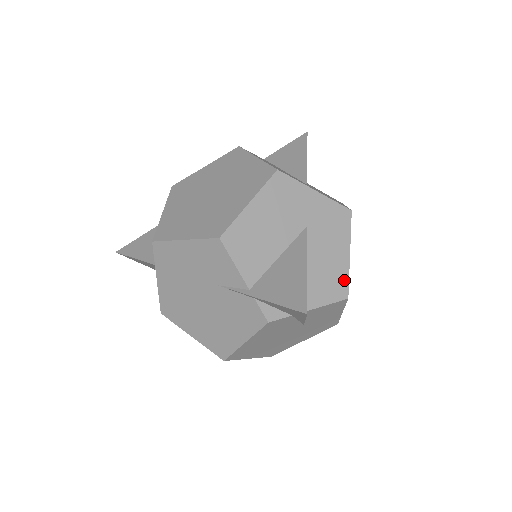
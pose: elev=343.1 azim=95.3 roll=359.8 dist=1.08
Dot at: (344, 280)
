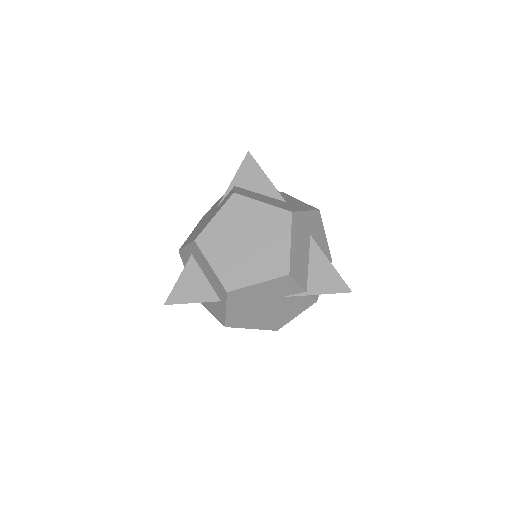
Dot at: (328, 253)
